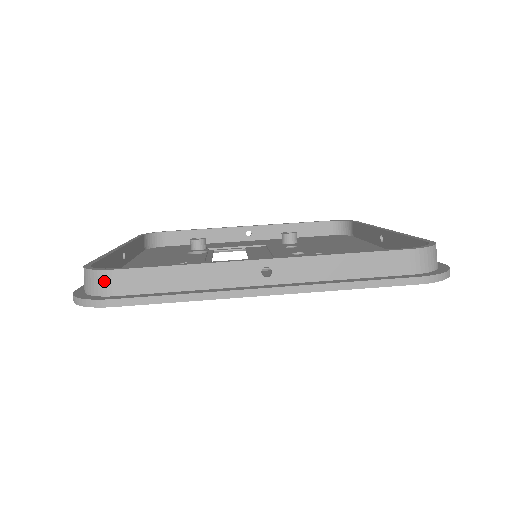
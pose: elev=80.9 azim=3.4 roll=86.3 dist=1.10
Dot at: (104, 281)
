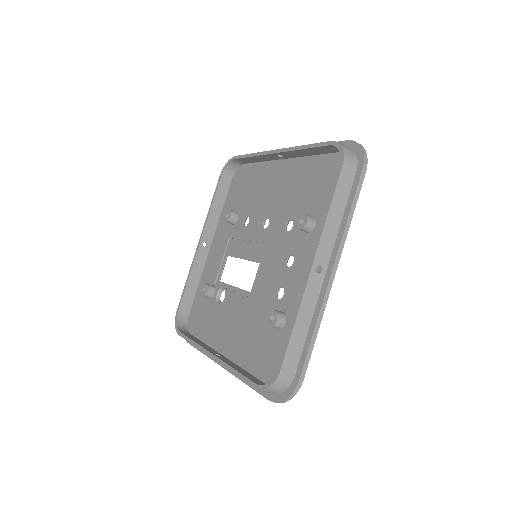
Dot at: (283, 380)
